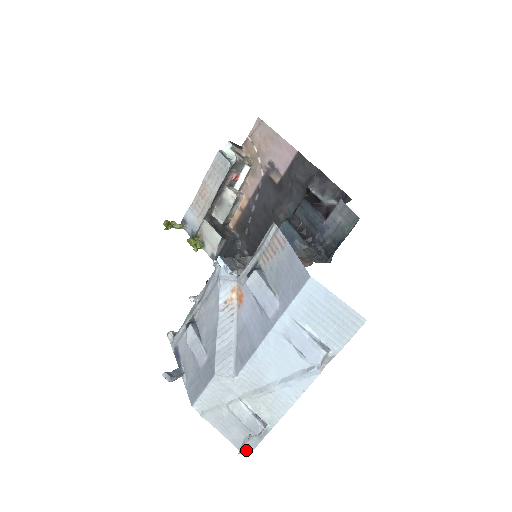
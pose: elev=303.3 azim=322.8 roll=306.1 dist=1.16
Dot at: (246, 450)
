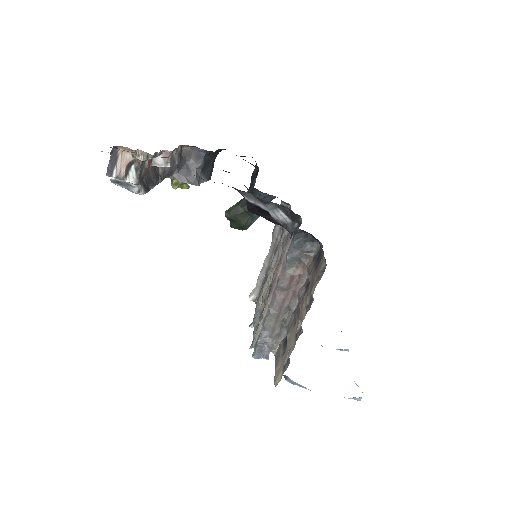
Dot at: occluded
